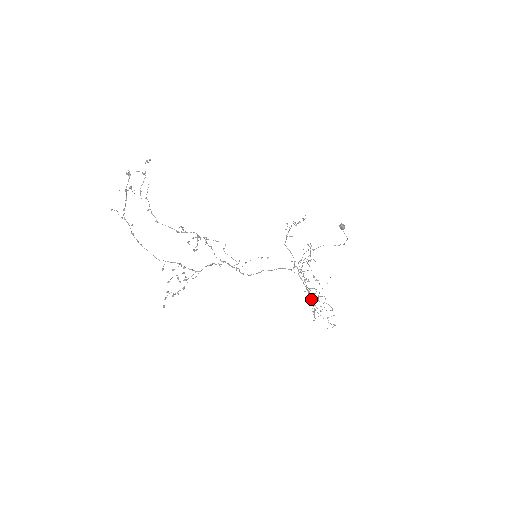
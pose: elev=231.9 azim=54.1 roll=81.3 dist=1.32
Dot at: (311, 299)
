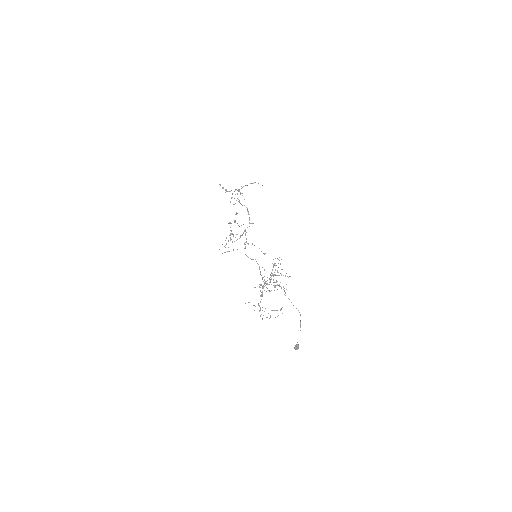
Dot at: occluded
